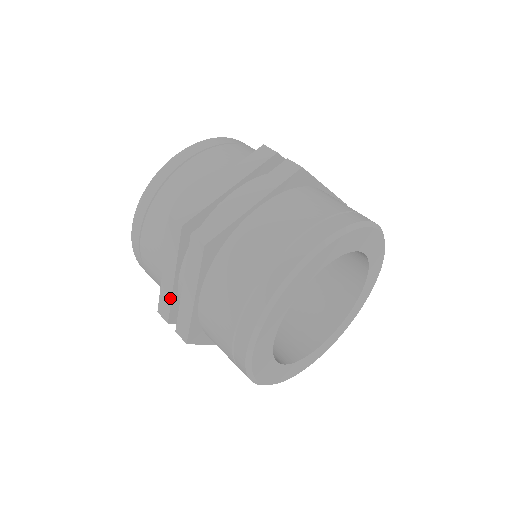
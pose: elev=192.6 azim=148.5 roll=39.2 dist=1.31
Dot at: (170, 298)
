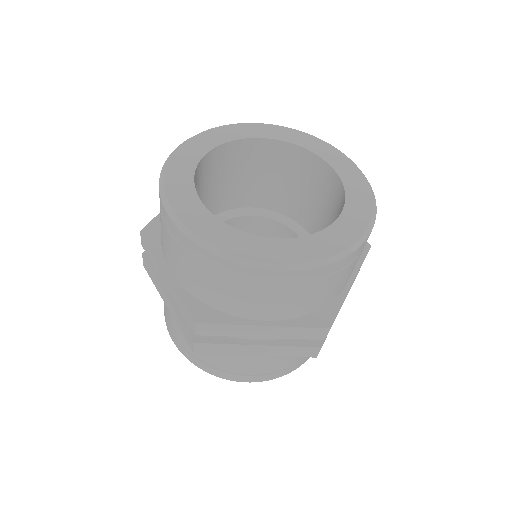
Dot at: (154, 266)
